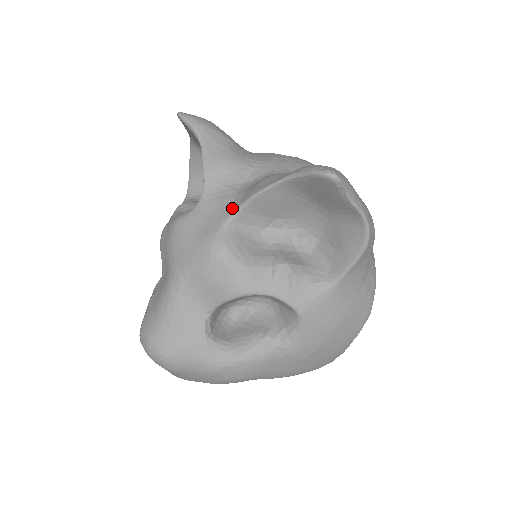
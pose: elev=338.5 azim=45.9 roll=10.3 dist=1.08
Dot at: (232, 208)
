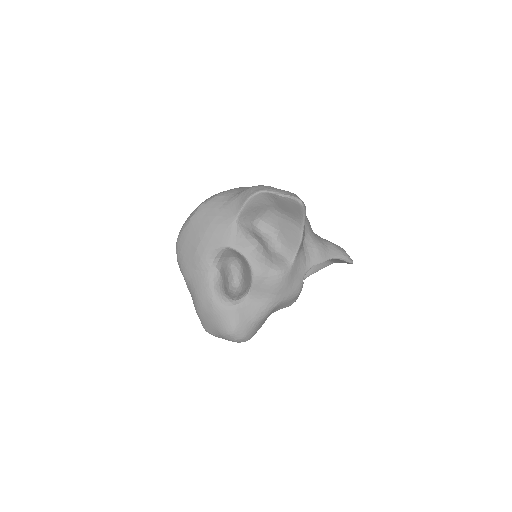
Dot at: (307, 266)
